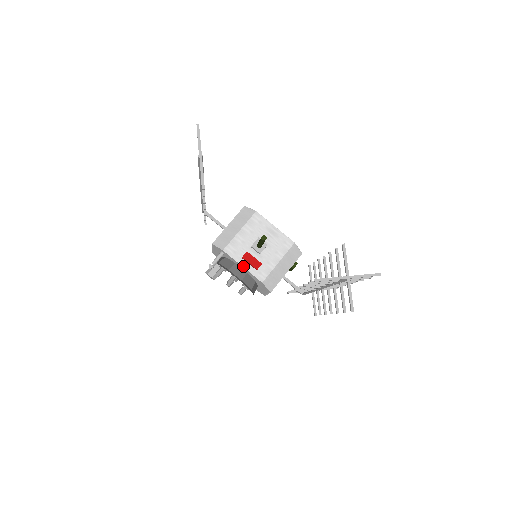
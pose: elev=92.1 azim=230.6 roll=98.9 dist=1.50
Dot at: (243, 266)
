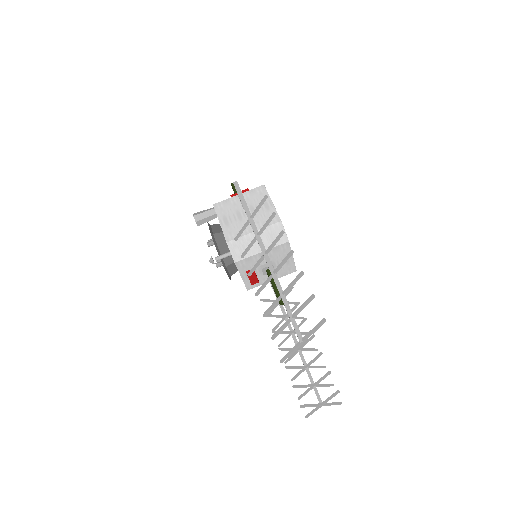
Dot at: (242, 277)
